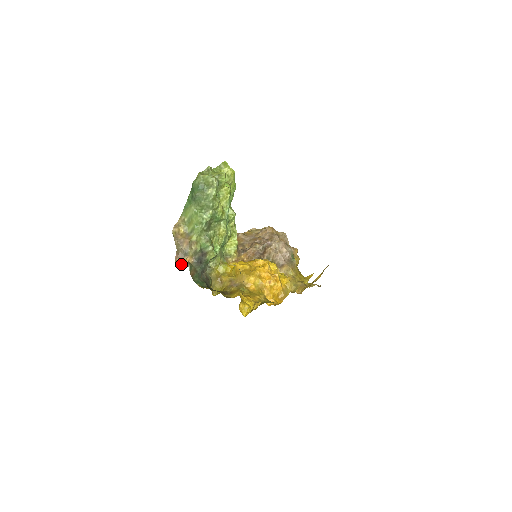
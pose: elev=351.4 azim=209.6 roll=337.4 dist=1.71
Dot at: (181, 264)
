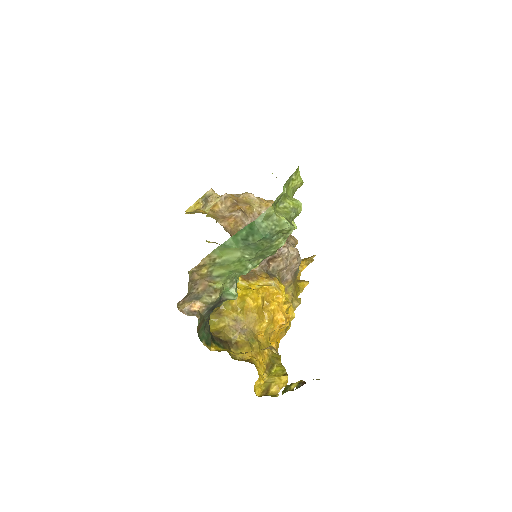
Dot at: (185, 309)
